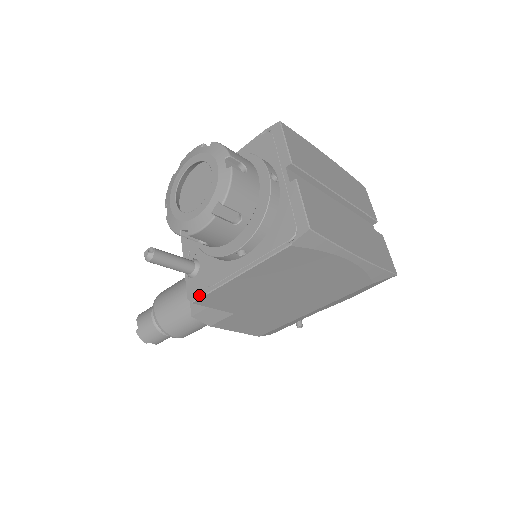
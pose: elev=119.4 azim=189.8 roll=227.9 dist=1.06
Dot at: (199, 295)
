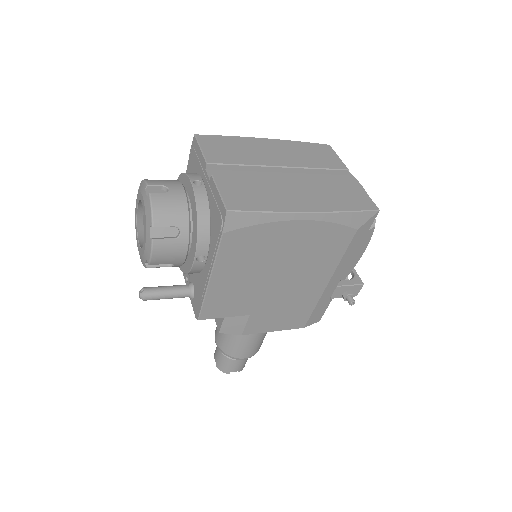
Dot at: (199, 311)
